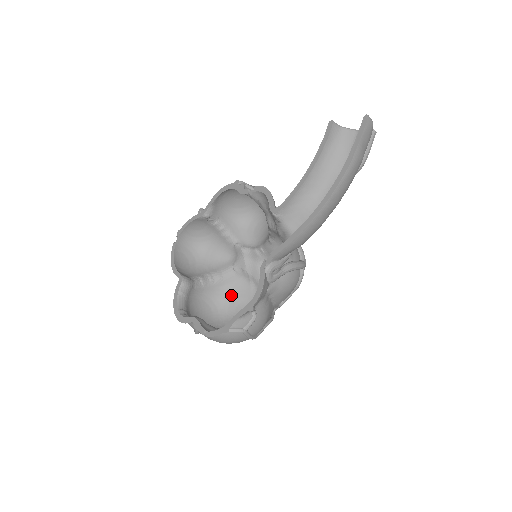
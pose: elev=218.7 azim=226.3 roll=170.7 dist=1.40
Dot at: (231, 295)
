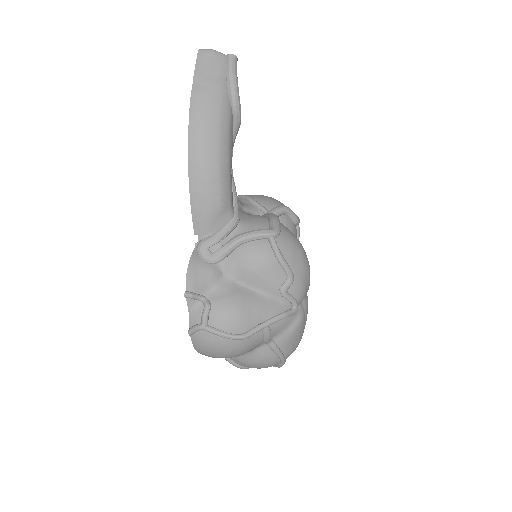
Dot at: occluded
